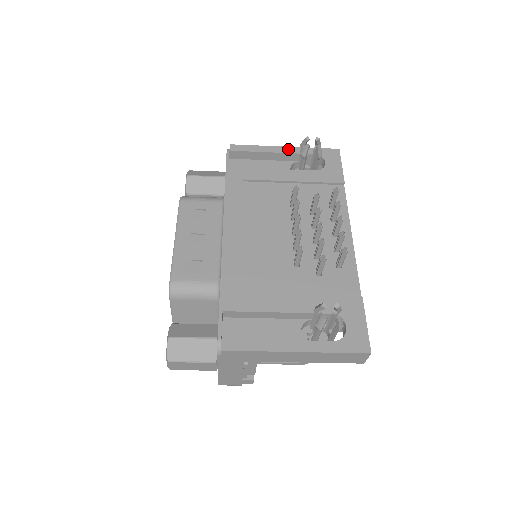
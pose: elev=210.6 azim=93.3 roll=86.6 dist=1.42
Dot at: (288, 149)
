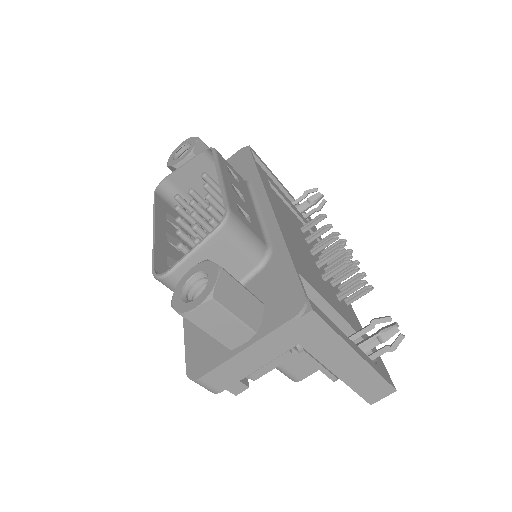
Dot at: occluded
